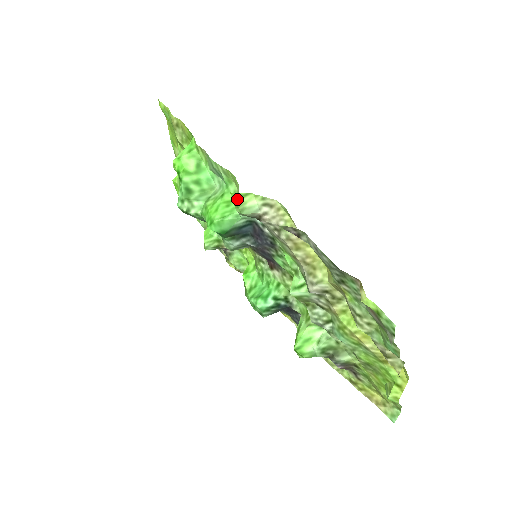
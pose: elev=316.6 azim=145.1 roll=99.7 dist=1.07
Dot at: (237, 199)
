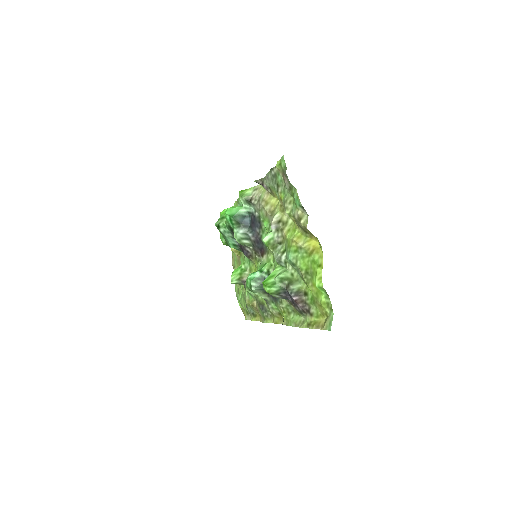
Dot at: (241, 192)
